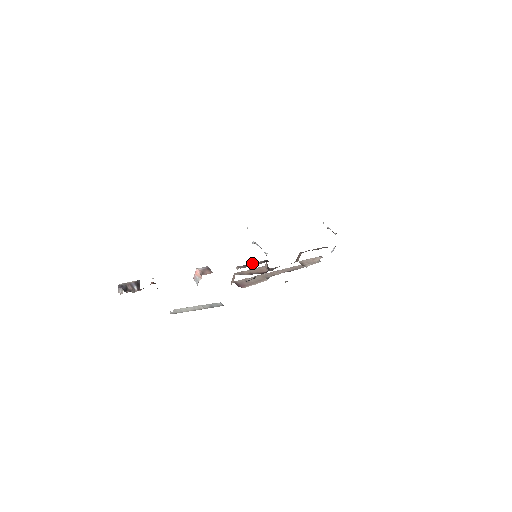
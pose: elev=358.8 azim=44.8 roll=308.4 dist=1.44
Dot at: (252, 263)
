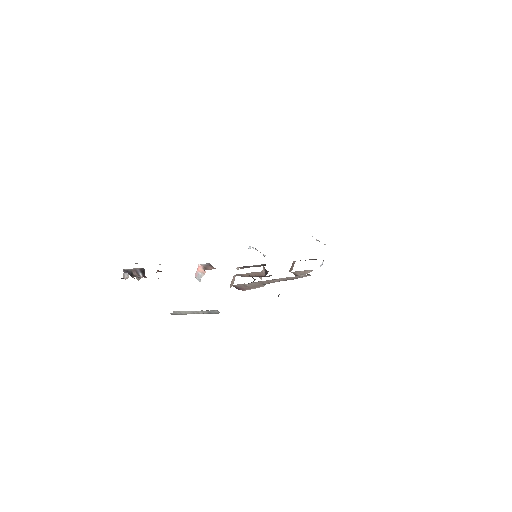
Dot at: occluded
